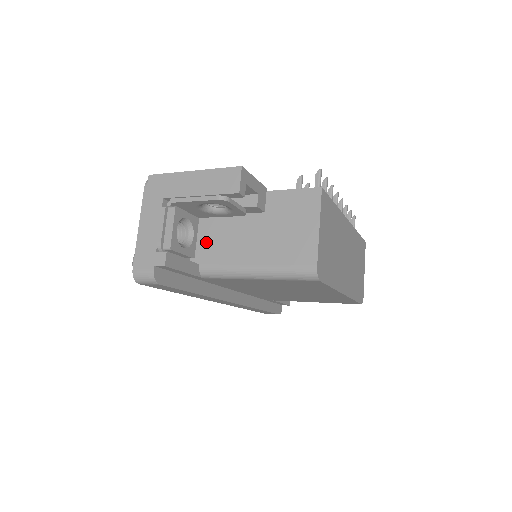
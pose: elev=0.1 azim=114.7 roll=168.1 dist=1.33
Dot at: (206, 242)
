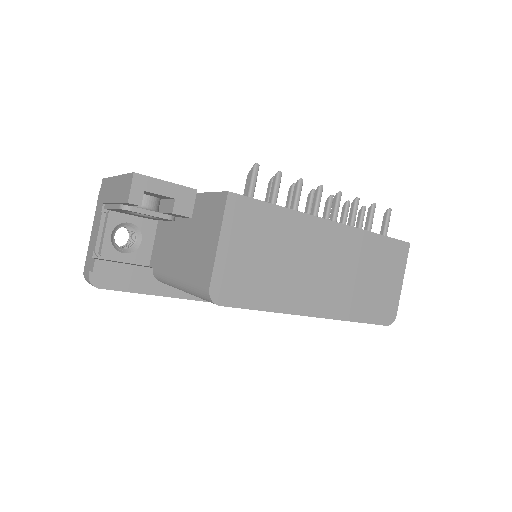
Dot at: (159, 246)
